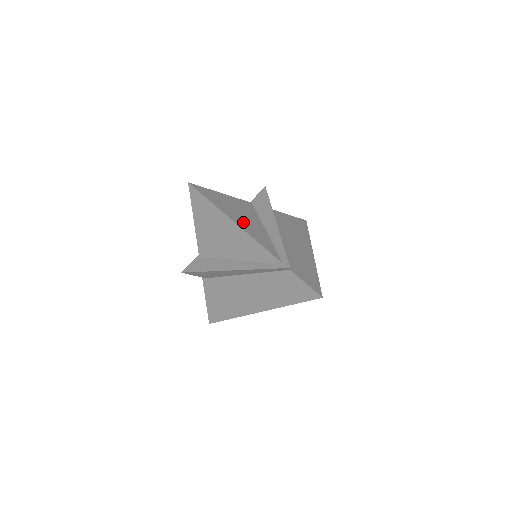
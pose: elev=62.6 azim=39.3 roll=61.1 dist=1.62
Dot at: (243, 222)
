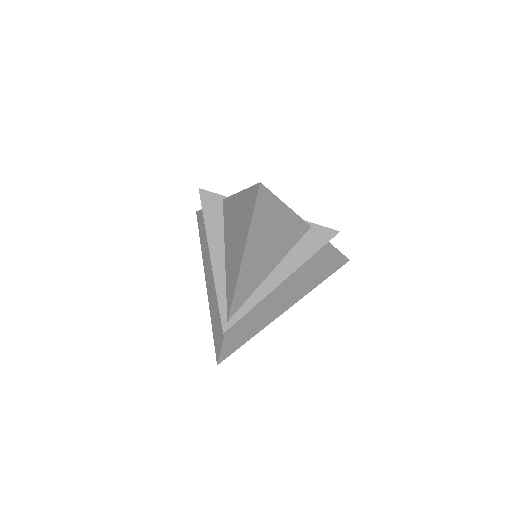
Dot at: (255, 259)
